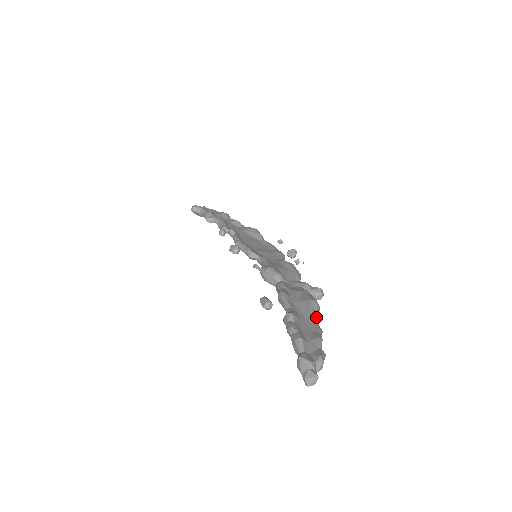
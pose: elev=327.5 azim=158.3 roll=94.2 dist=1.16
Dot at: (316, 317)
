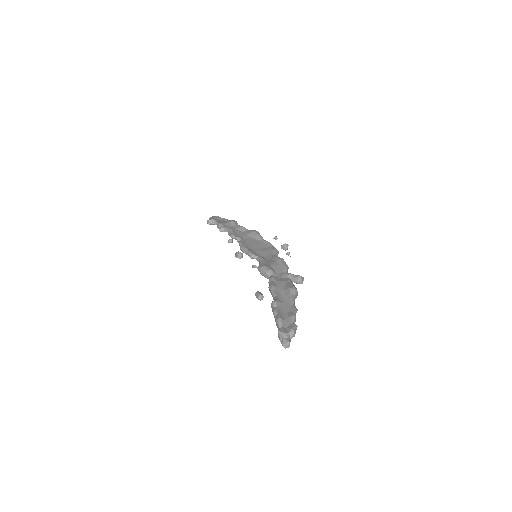
Dot at: (294, 300)
